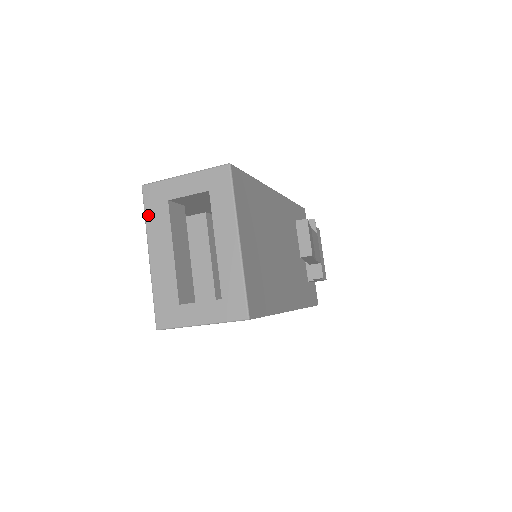
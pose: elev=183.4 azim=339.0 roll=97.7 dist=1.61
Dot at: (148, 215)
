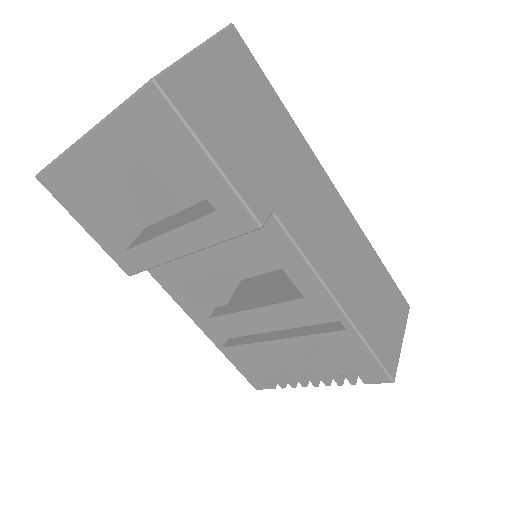
Dot at: (58, 157)
